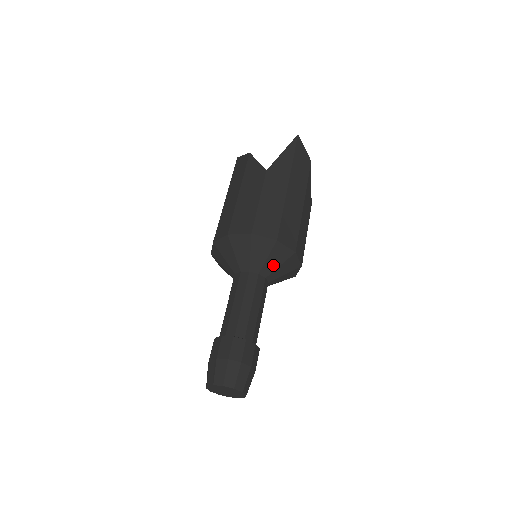
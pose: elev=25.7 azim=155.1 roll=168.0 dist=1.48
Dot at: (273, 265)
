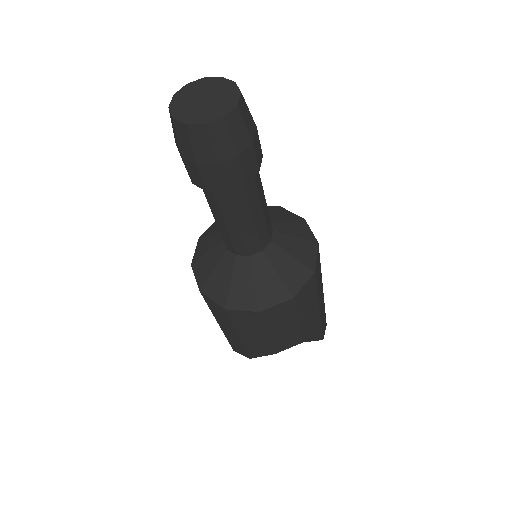
Dot at: (290, 247)
